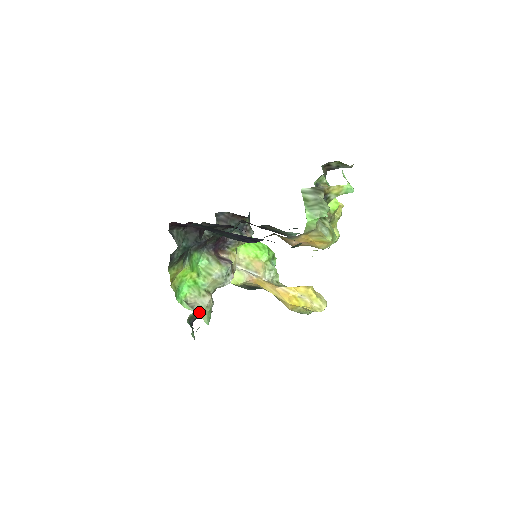
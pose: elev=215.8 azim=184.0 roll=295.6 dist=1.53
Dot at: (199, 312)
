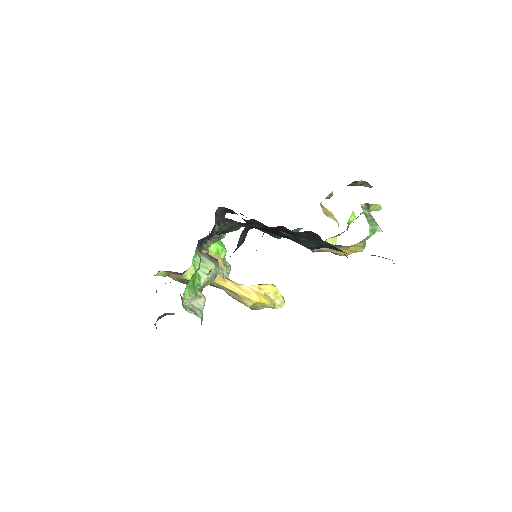
Dot at: (200, 315)
